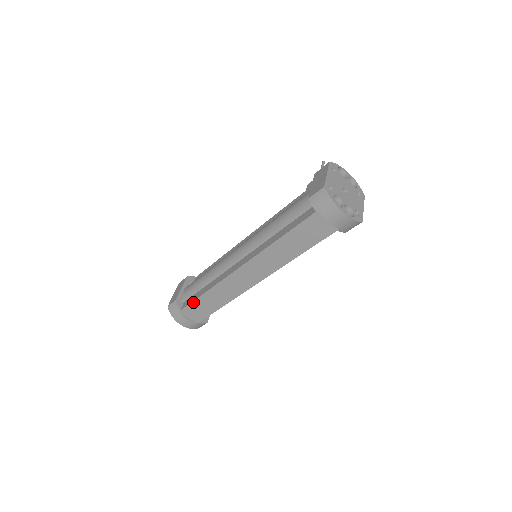
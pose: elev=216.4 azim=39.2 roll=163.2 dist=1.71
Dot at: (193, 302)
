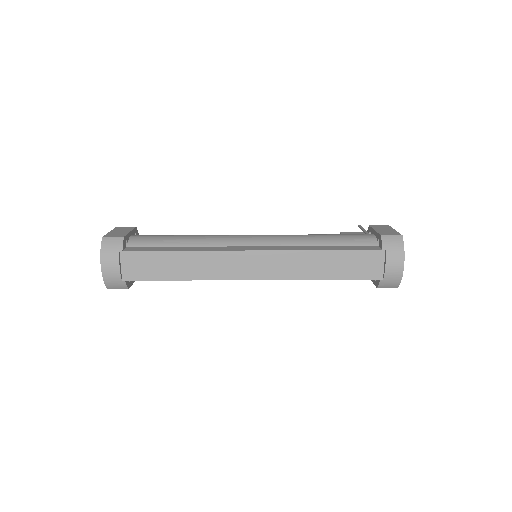
Dot at: (153, 252)
